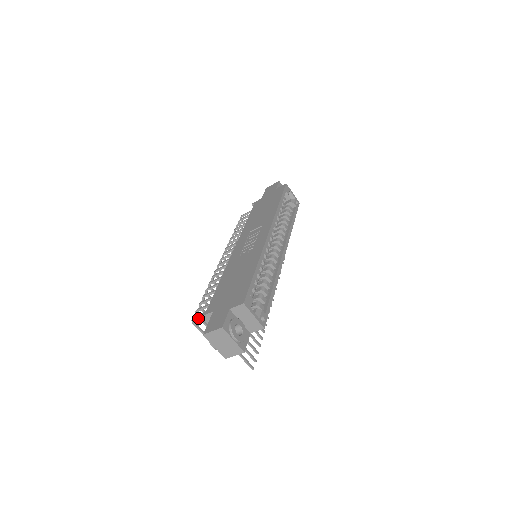
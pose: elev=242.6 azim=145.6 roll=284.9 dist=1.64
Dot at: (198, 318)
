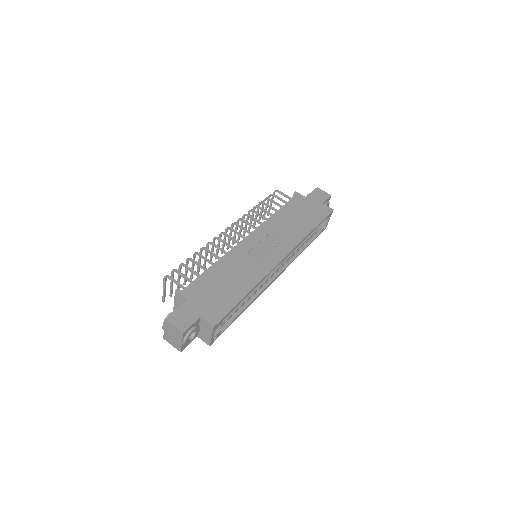
Dot at: (171, 274)
